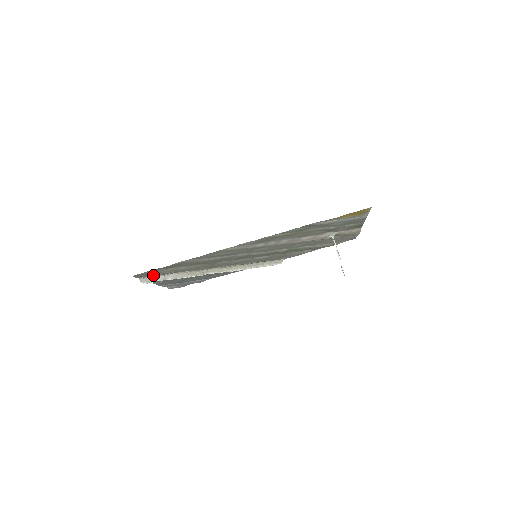
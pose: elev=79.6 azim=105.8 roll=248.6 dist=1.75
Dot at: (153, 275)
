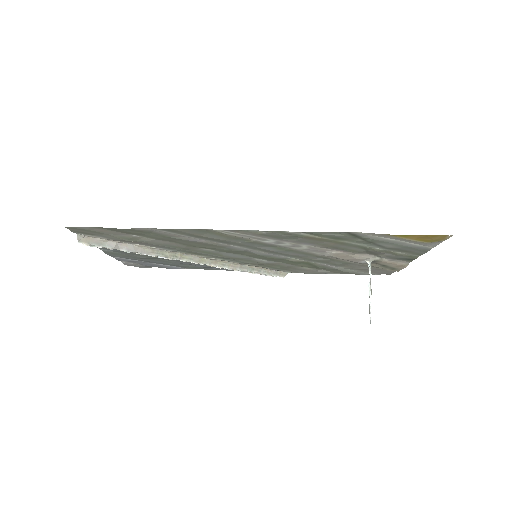
Dot at: (100, 236)
